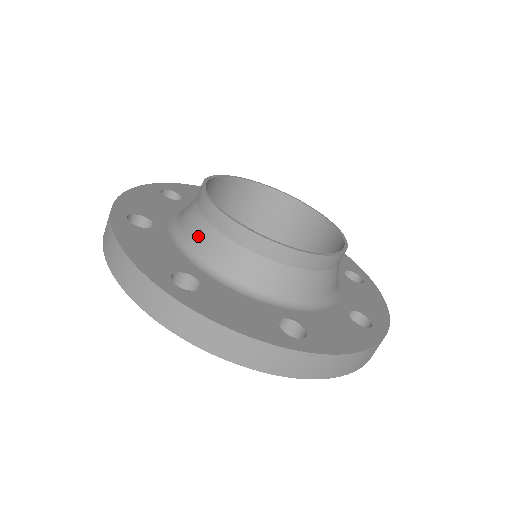
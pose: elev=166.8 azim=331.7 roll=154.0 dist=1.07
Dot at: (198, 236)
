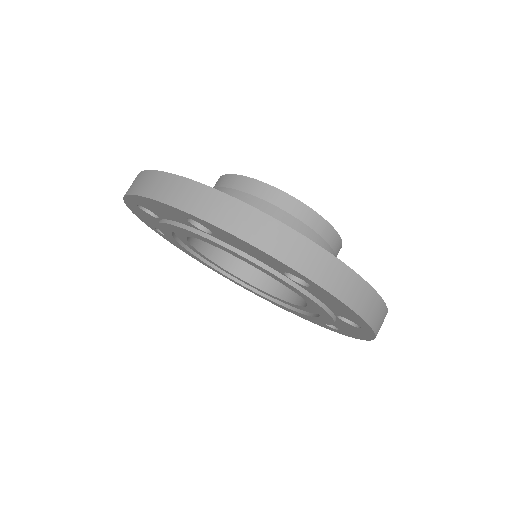
Dot at: occluded
